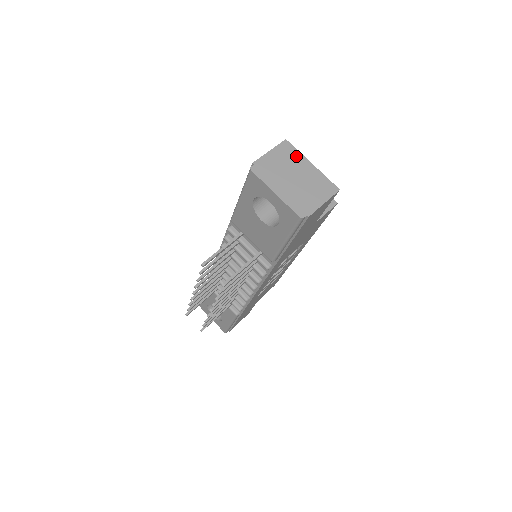
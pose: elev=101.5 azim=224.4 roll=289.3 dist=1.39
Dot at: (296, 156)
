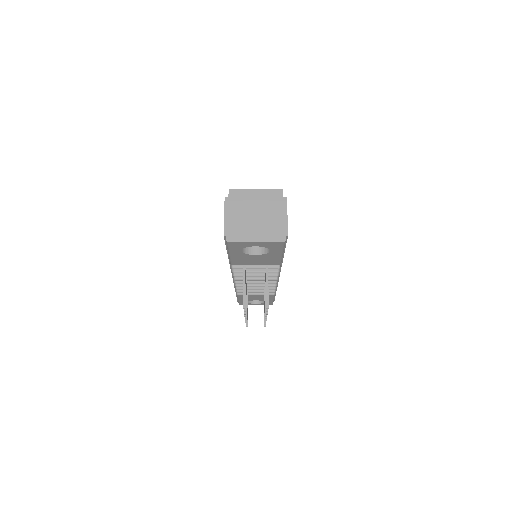
Dot at: (242, 203)
